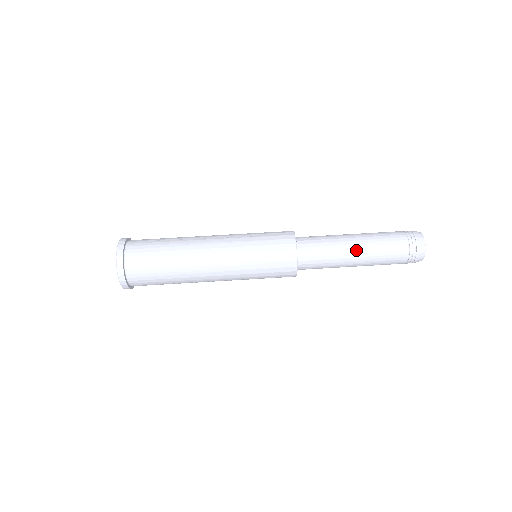
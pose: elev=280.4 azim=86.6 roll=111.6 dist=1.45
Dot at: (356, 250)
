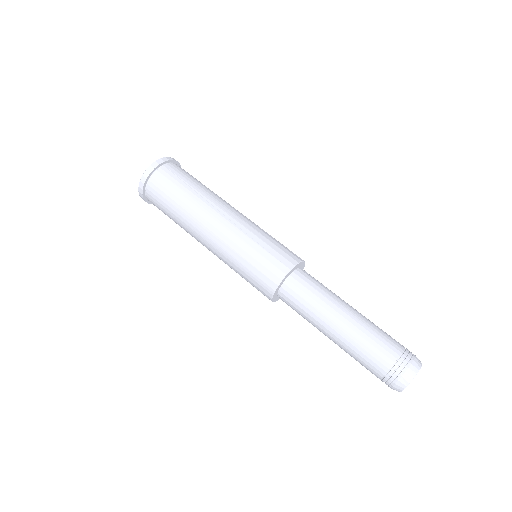
Dot at: (334, 330)
